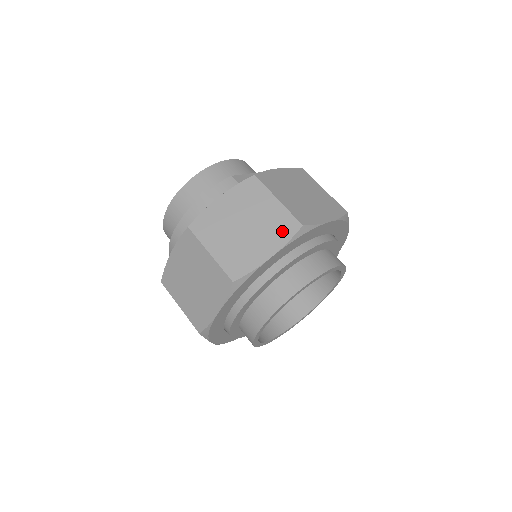
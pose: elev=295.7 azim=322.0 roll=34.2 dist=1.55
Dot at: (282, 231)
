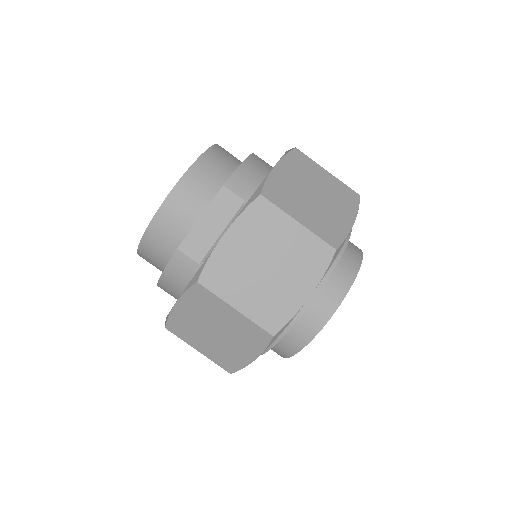
Dot at: (254, 340)
